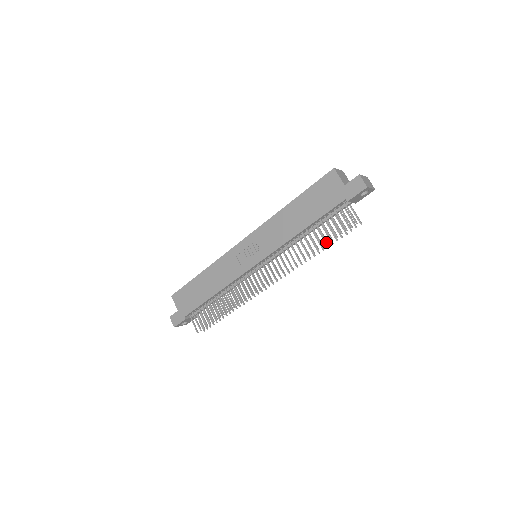
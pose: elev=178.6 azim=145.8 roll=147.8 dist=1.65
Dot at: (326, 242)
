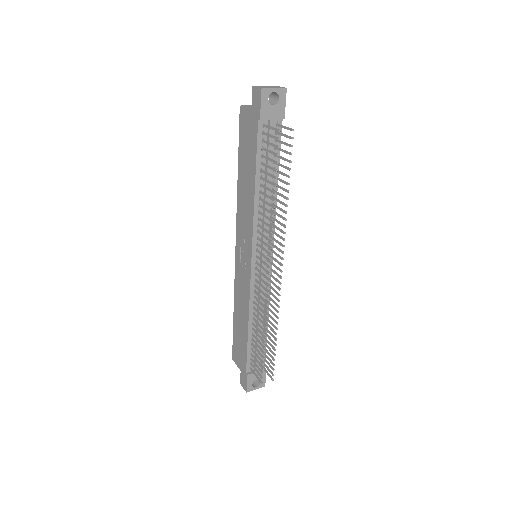
Dot at: (274, 178)
